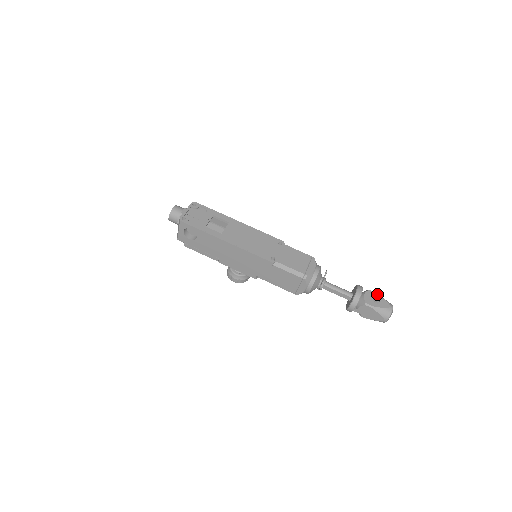
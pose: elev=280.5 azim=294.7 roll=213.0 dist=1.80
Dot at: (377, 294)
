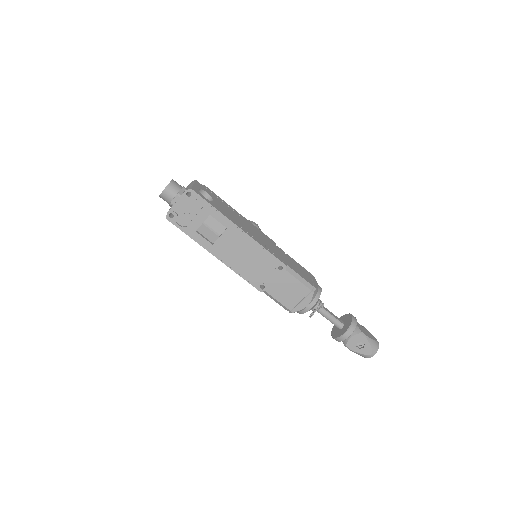
Dot at: (366, 339)
